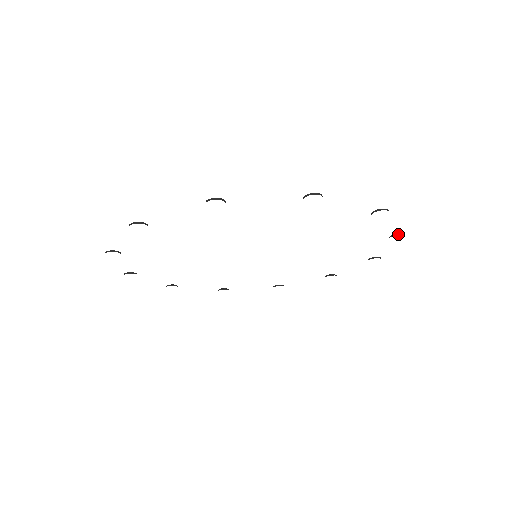
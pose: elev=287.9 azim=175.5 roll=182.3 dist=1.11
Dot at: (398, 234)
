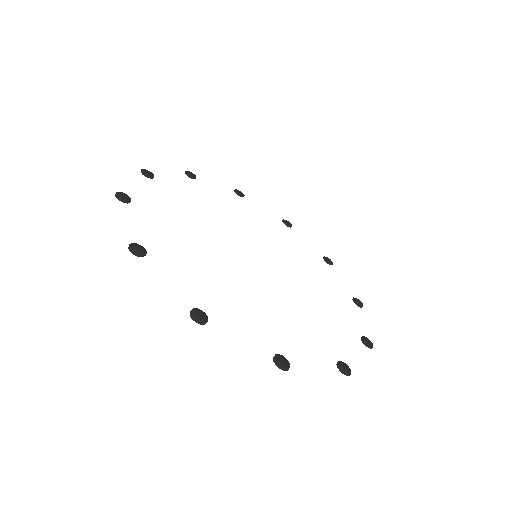
Dot at: (367, 346)
